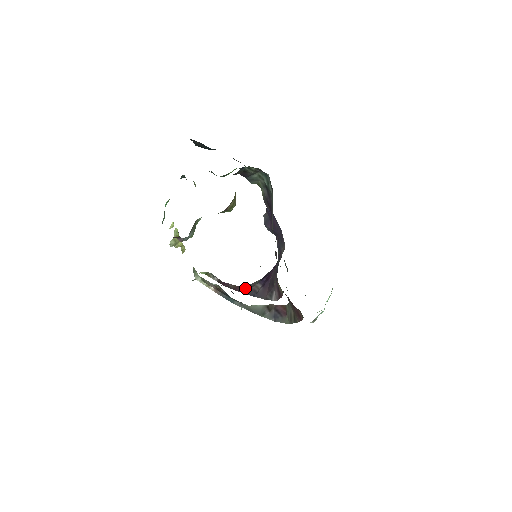
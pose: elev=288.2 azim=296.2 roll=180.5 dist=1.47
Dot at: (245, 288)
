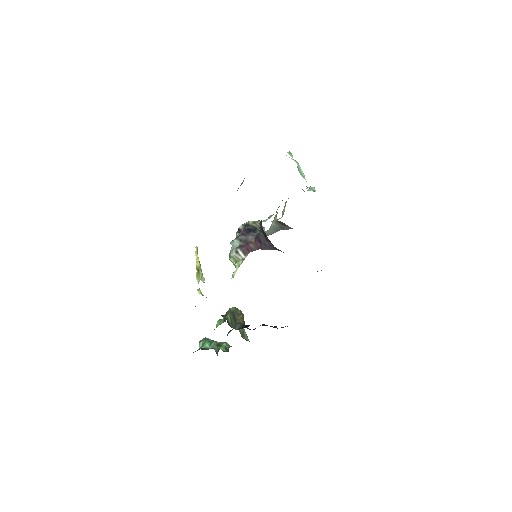
Dot at: (263, 245)
